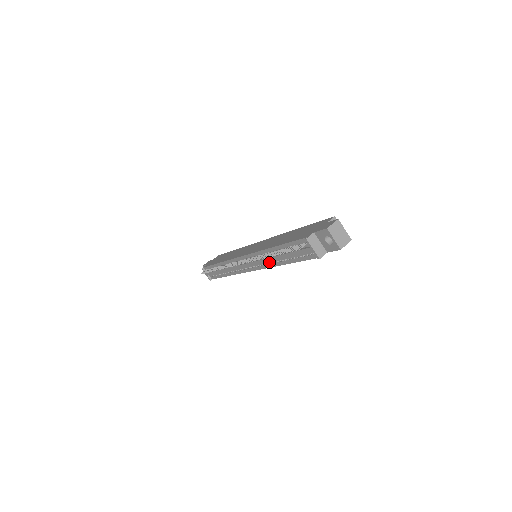
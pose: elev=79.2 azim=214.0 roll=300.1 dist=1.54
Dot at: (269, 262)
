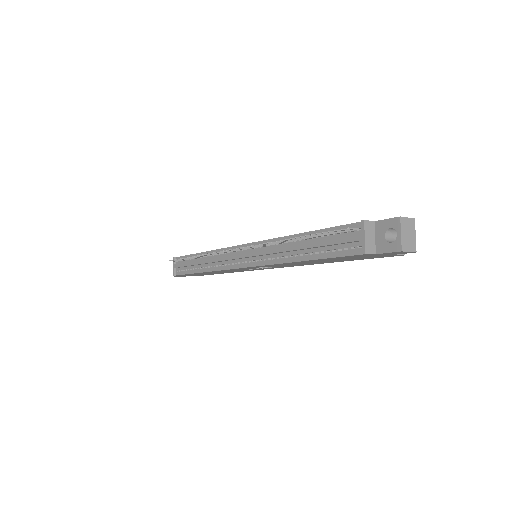
Dot at: (278, 256)
